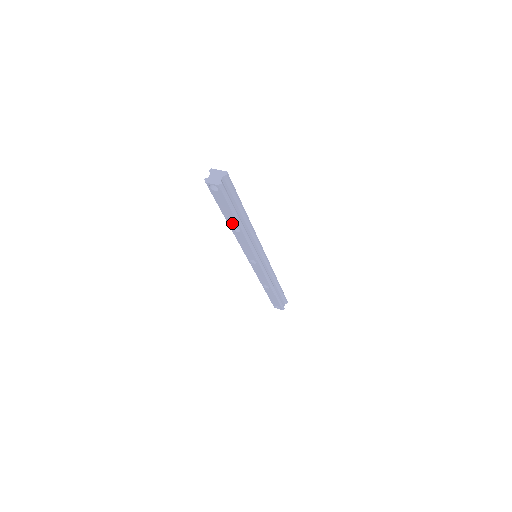
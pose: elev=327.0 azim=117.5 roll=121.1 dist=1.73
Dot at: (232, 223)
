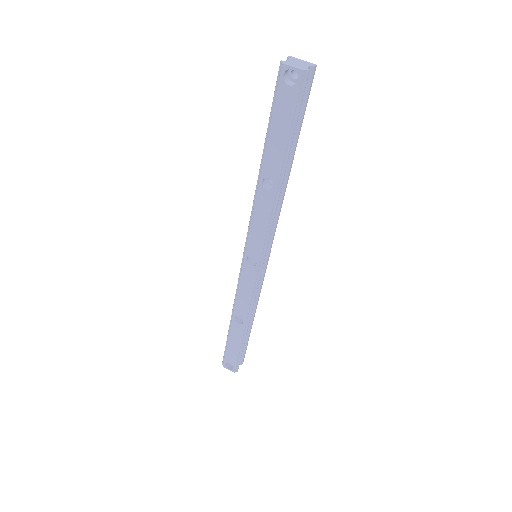
Dot at: (270, 168)
